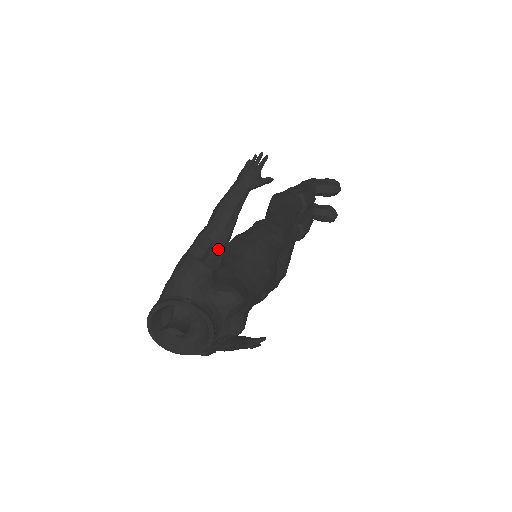
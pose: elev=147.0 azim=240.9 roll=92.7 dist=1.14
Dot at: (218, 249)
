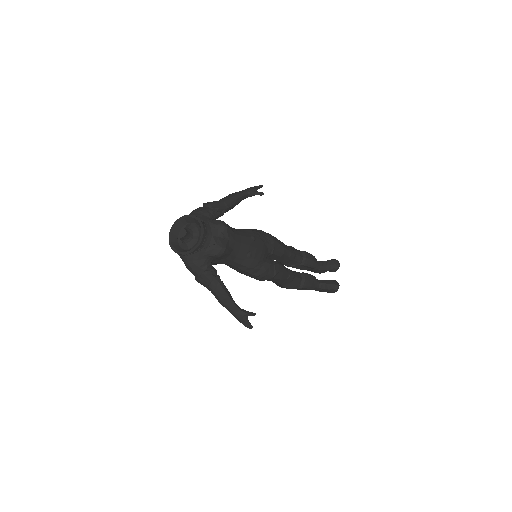
Dot at: (220, 206)
